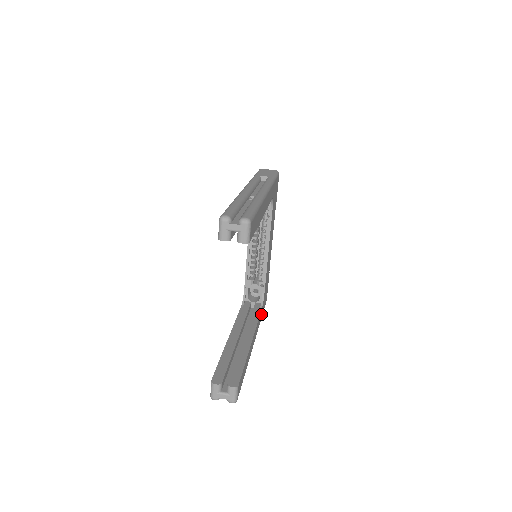
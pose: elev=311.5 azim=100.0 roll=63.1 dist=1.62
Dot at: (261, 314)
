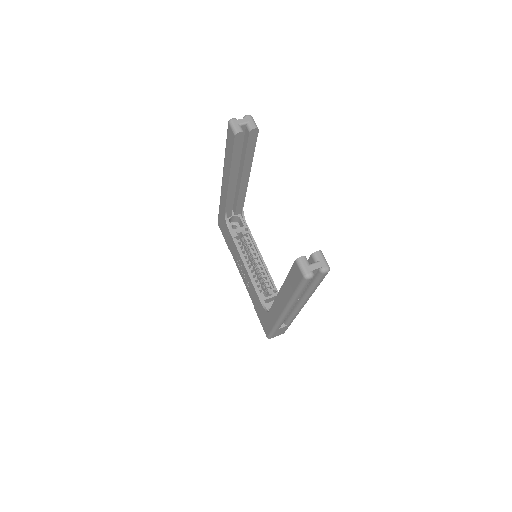
Dot at: occluded
